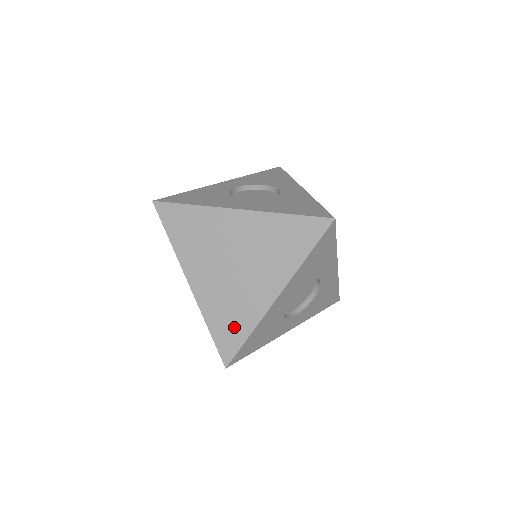
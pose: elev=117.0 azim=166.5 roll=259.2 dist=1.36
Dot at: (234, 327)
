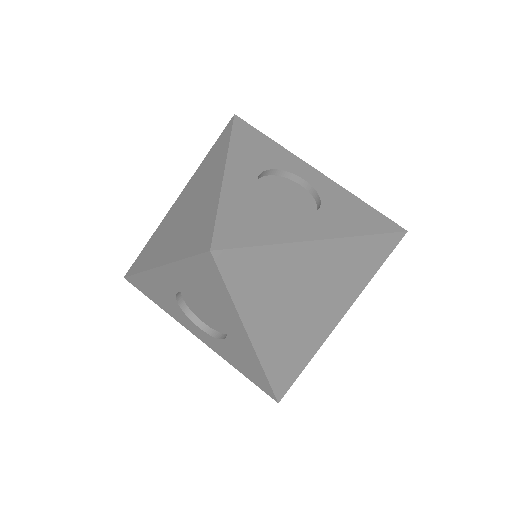
Dot at: (294, 363)
